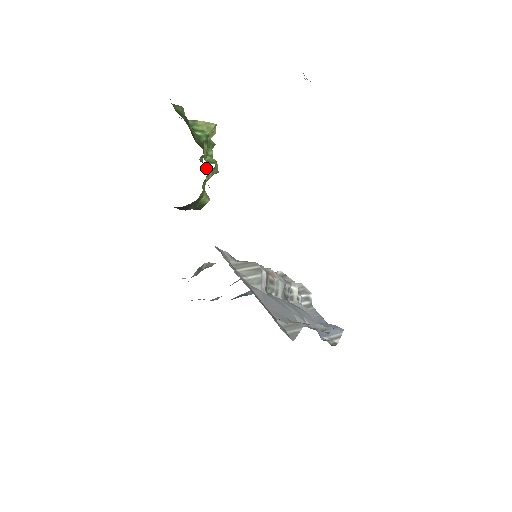
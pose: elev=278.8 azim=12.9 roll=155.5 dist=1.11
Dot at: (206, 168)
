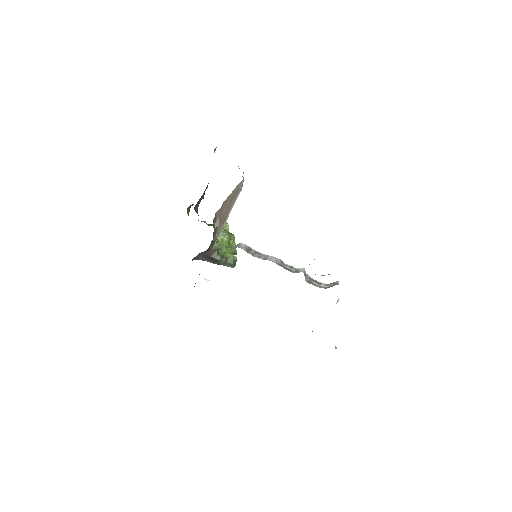
Dot at: (231, 245)
